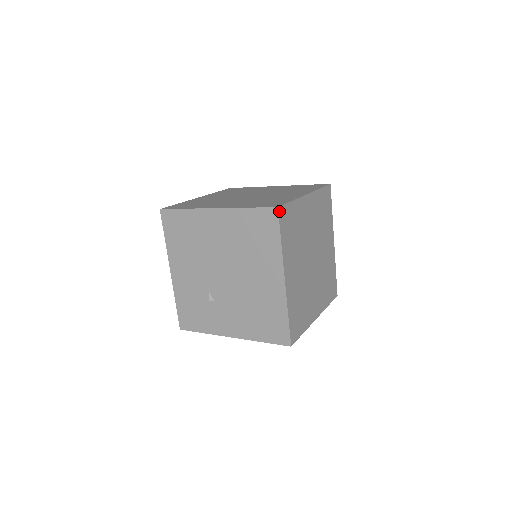
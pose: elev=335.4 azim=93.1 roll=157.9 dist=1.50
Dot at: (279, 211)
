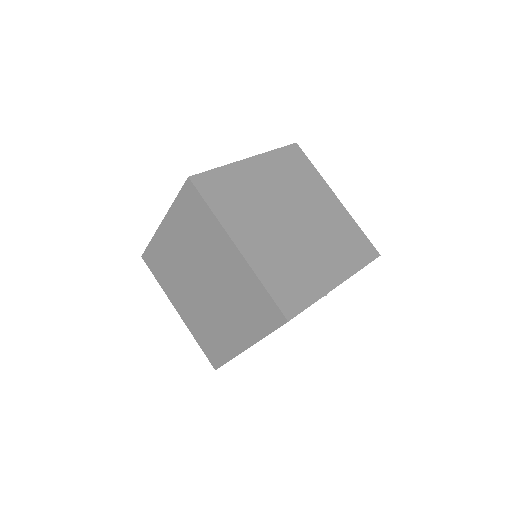
Dot at: (295, 145)
